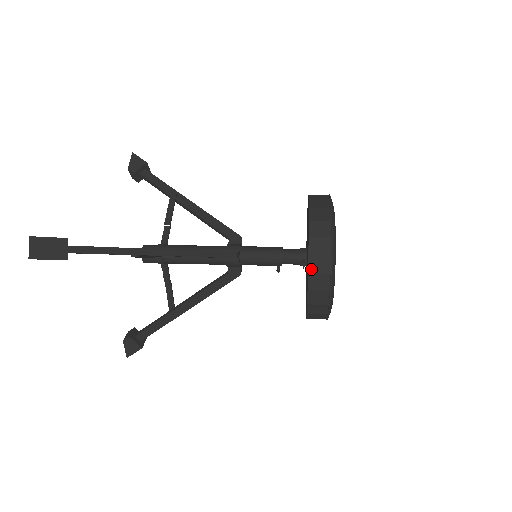
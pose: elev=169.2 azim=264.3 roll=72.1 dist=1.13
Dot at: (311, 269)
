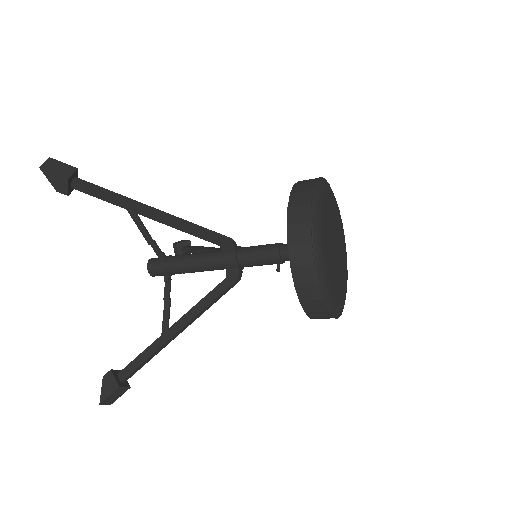
Dot at: (291, 203)
